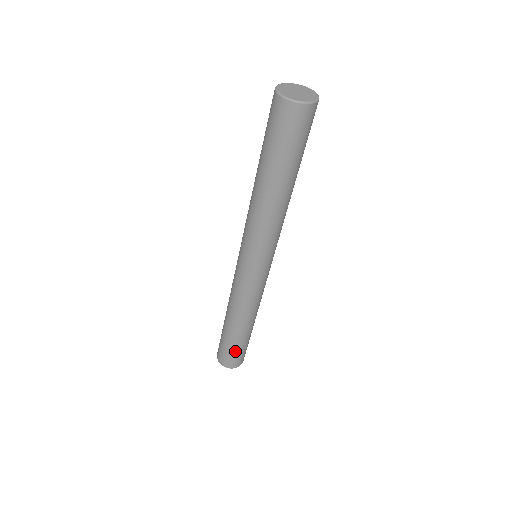
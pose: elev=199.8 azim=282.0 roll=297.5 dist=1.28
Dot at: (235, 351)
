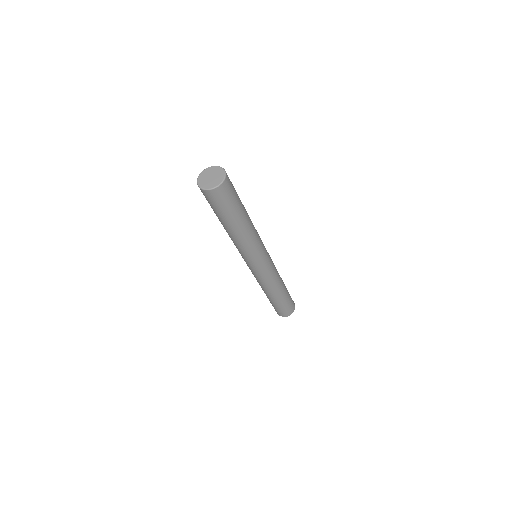
Dot at: (278, 308)
